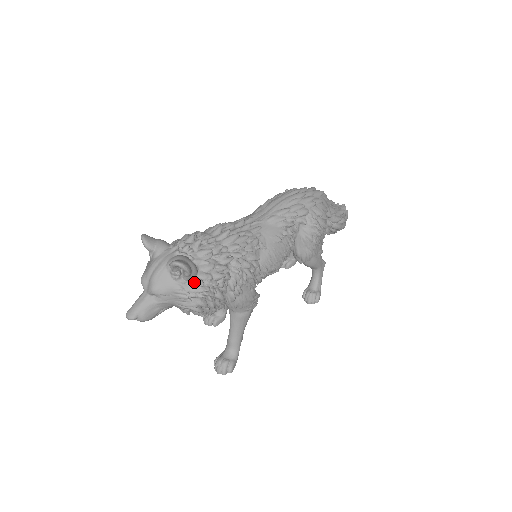
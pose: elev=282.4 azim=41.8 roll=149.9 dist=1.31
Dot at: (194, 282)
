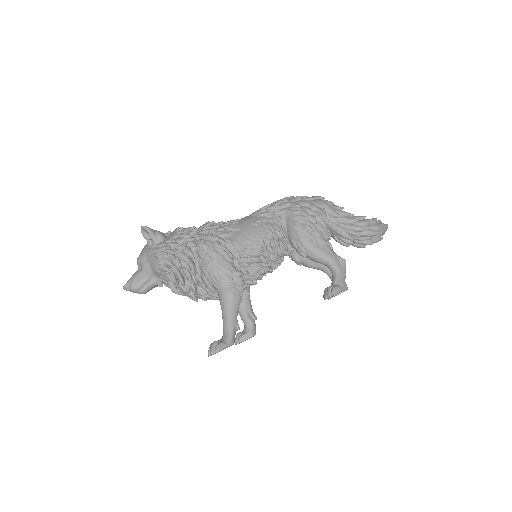
Dot at: (159, 244)
